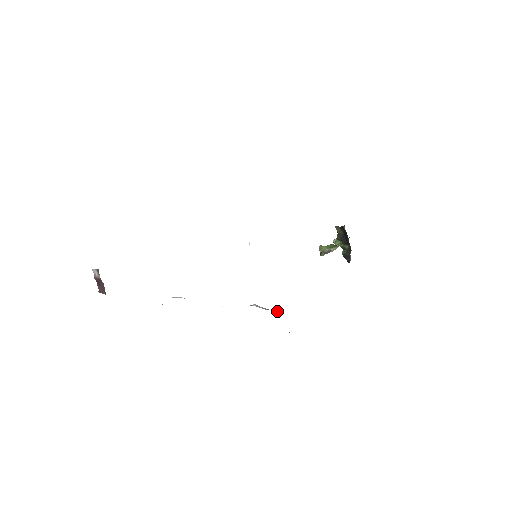
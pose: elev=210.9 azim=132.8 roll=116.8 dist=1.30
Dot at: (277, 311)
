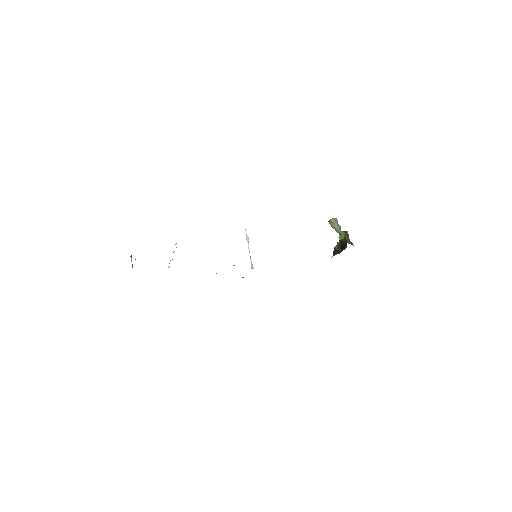
Dot at: (251, 268)
